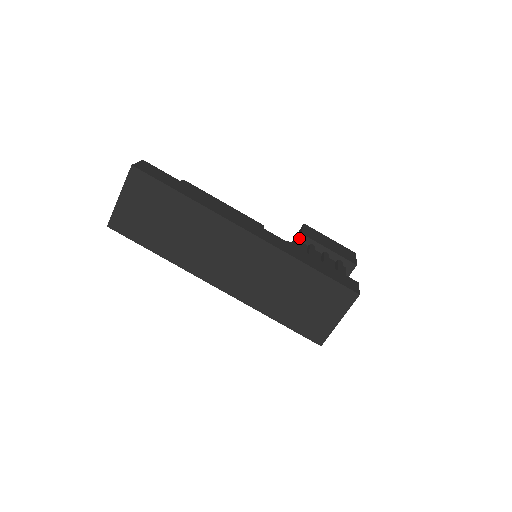
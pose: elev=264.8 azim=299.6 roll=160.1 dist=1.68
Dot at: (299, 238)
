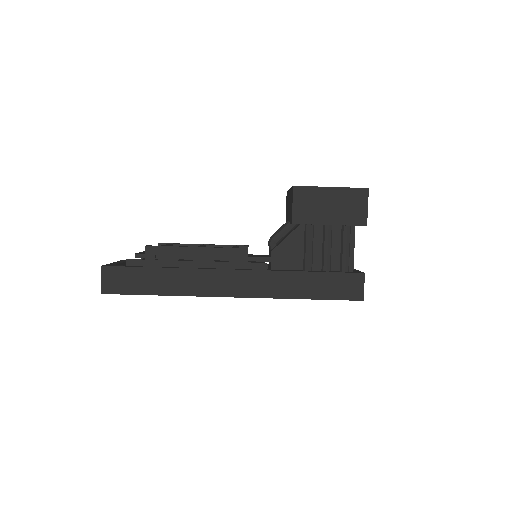
Dot at: occluded
